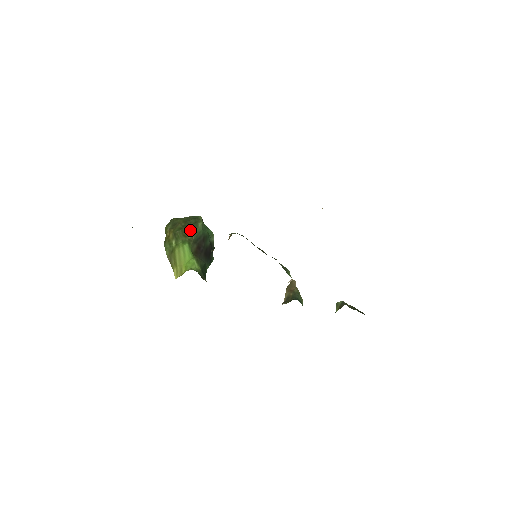
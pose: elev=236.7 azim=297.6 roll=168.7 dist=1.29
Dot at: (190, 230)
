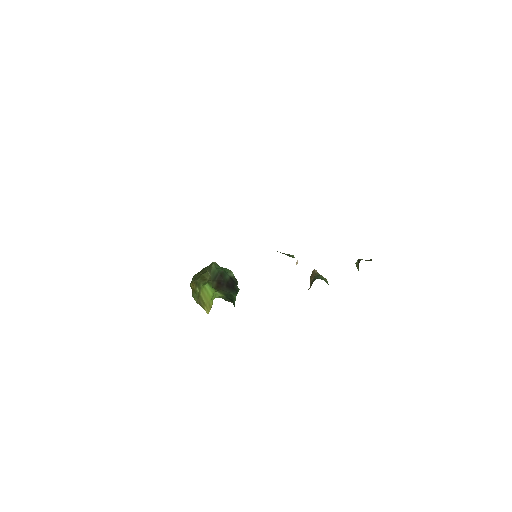
Dot at: (207, 274)
